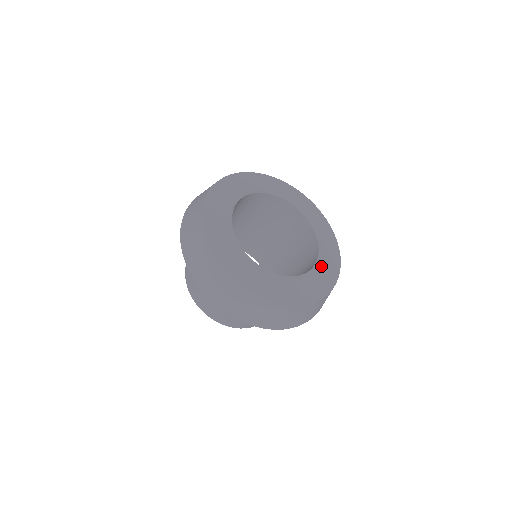
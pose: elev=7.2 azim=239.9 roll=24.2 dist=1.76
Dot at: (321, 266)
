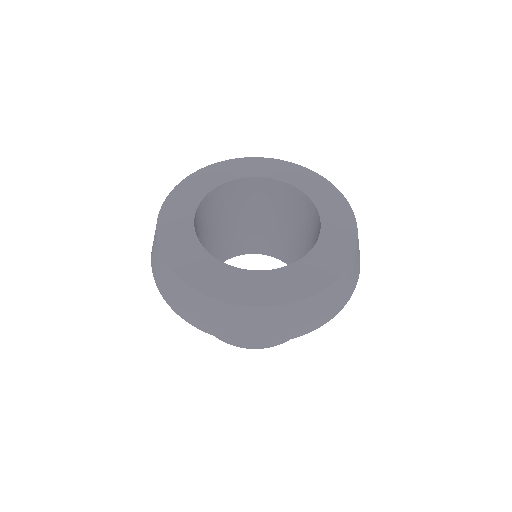
Dot at: (325, 243)
